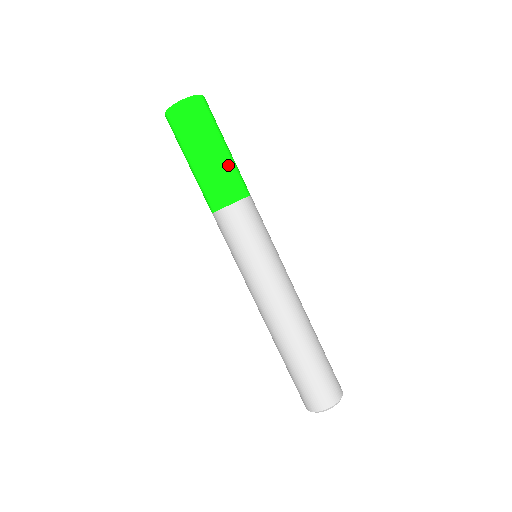
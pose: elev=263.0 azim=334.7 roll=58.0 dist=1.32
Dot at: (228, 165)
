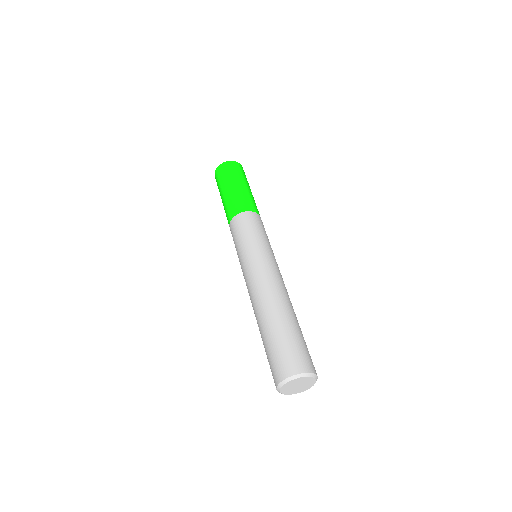
Dot at: occluded
